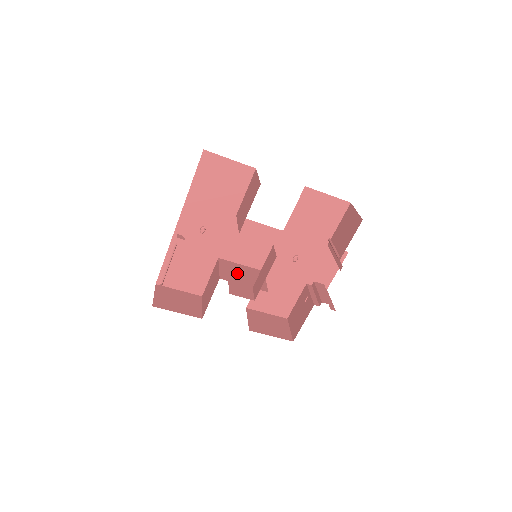
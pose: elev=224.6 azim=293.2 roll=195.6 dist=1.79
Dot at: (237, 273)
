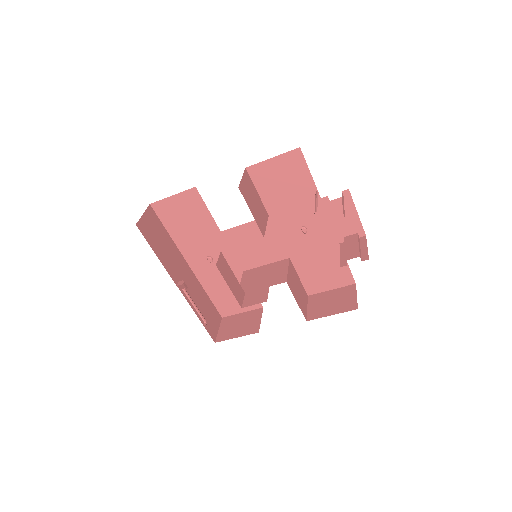
Dot at: (258, 278)
